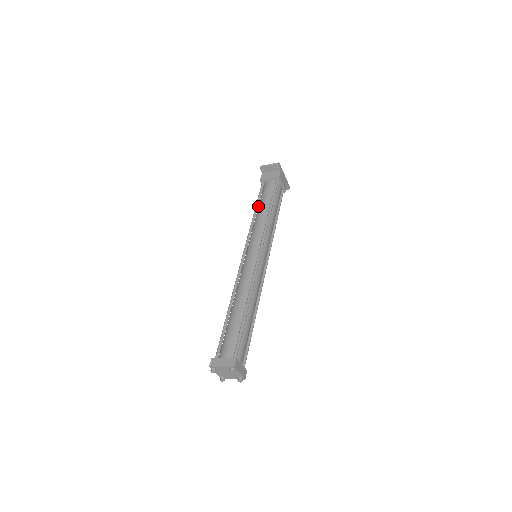
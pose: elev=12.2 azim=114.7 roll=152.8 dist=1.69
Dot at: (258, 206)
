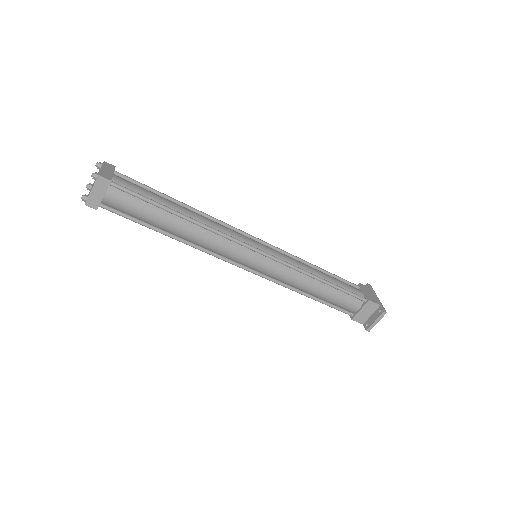
Dot at: occluded
